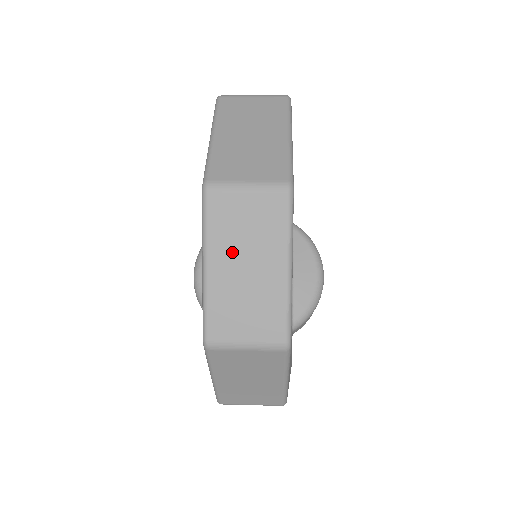
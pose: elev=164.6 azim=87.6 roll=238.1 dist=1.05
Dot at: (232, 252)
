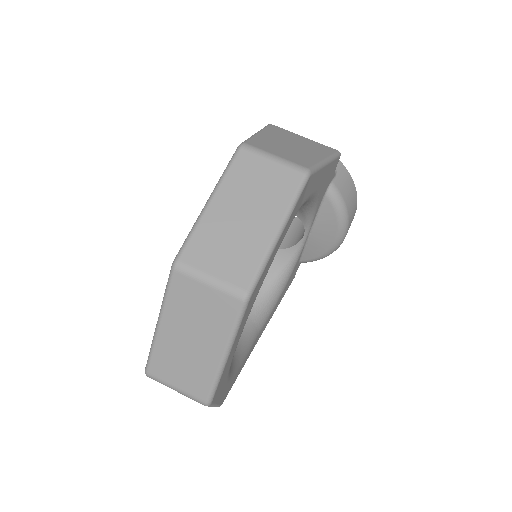
Dot at: occluded
